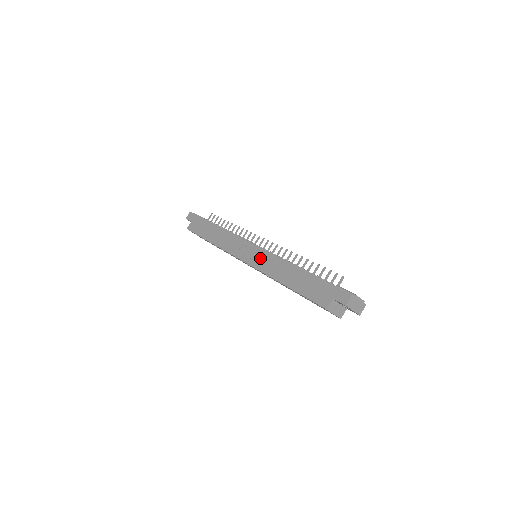
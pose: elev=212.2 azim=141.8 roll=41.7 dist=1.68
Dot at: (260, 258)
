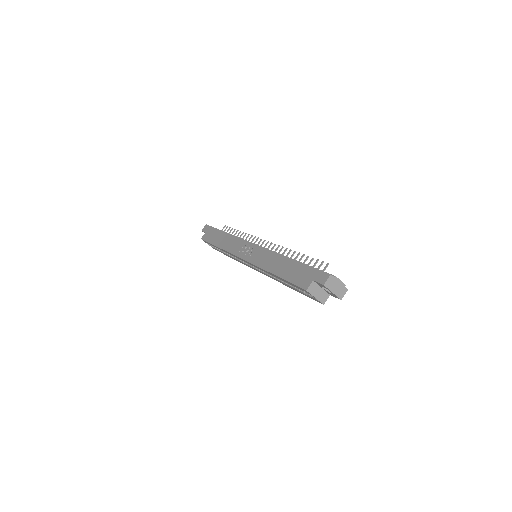
Dot at: (257, 254)
